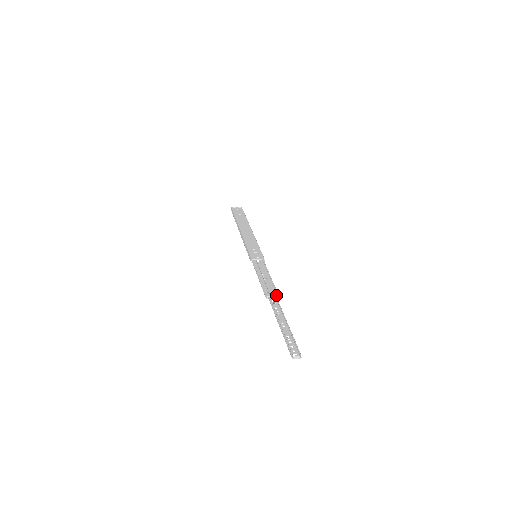
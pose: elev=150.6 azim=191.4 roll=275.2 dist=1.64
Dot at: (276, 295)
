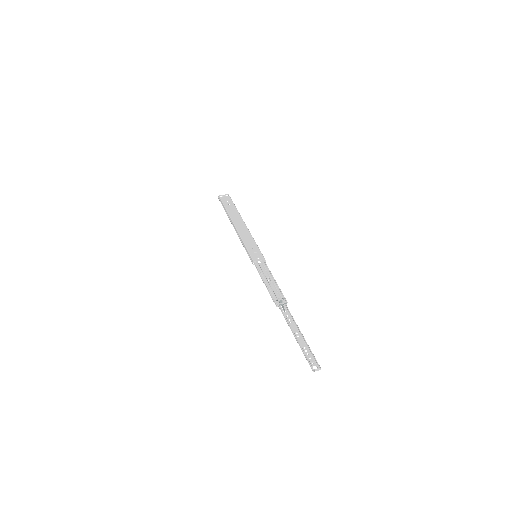
Dot at: (285, 302)
